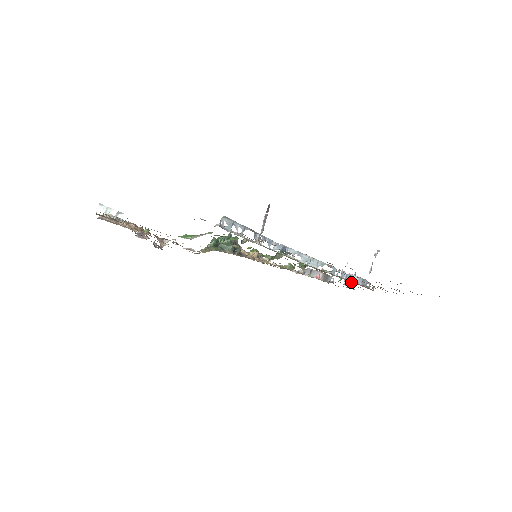
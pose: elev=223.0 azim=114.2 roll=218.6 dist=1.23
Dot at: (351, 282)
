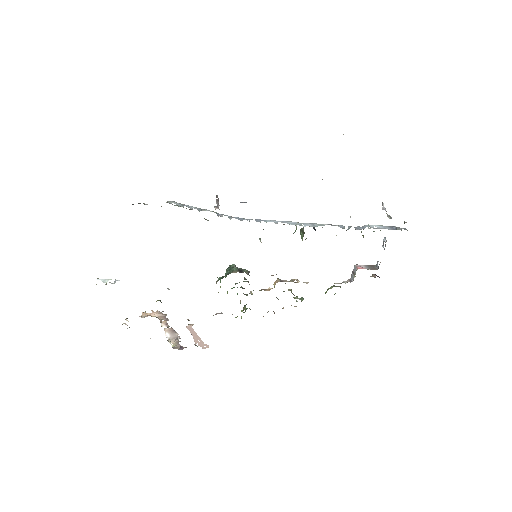
Dot at: occluded
